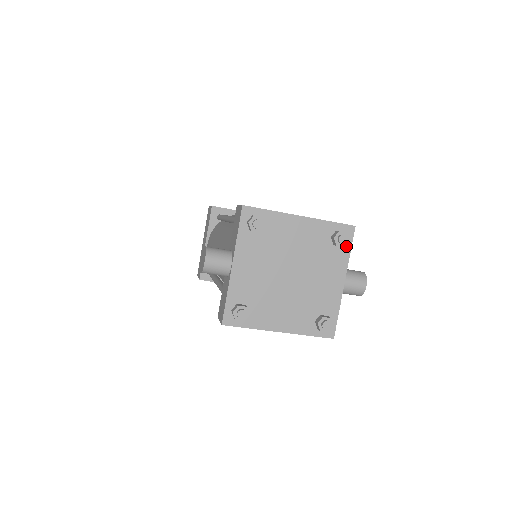
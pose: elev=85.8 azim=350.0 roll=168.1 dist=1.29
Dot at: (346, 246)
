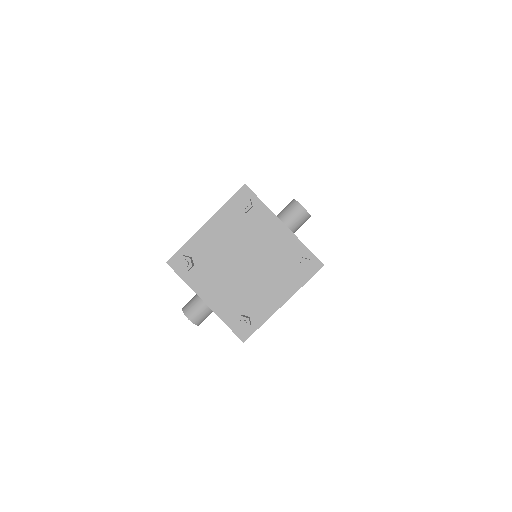
Dot at: (255, 203)
